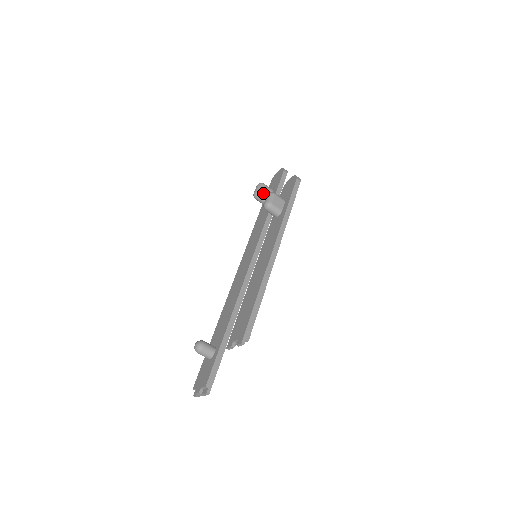
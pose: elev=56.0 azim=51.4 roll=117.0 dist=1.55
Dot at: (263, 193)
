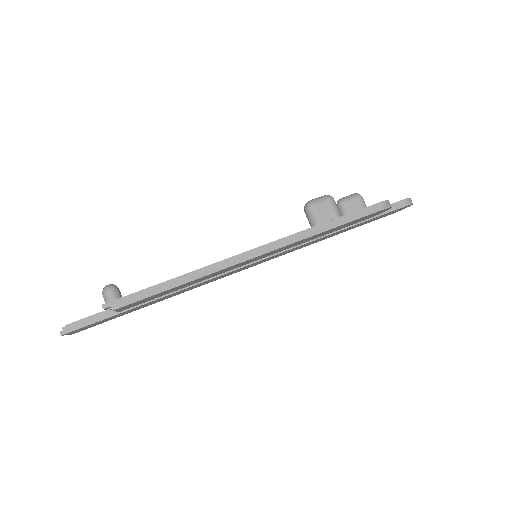
Dot at: (348, 205)
